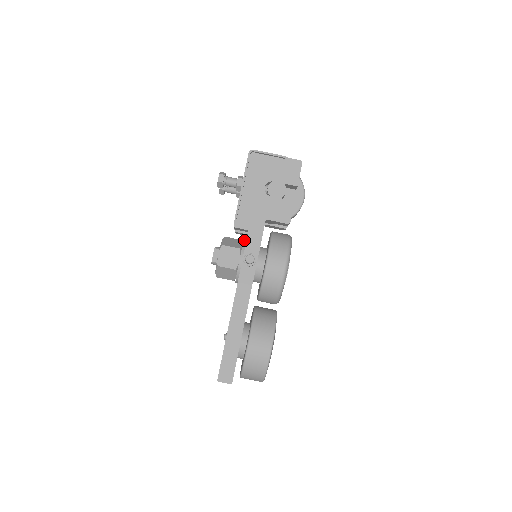
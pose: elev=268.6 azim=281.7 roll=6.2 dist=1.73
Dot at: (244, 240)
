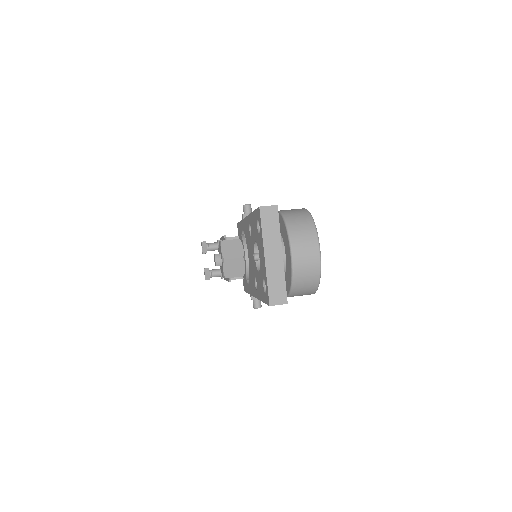
Dot at: occluded
